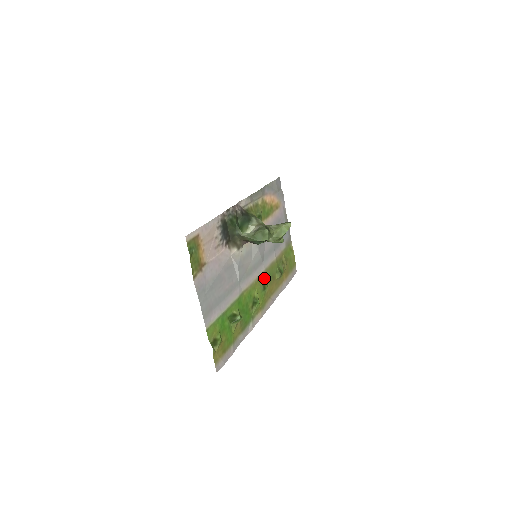
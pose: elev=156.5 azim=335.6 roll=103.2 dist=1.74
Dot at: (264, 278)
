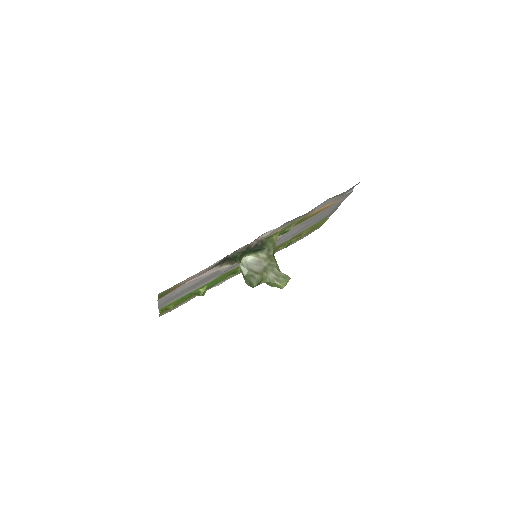
Dot at: occluded
